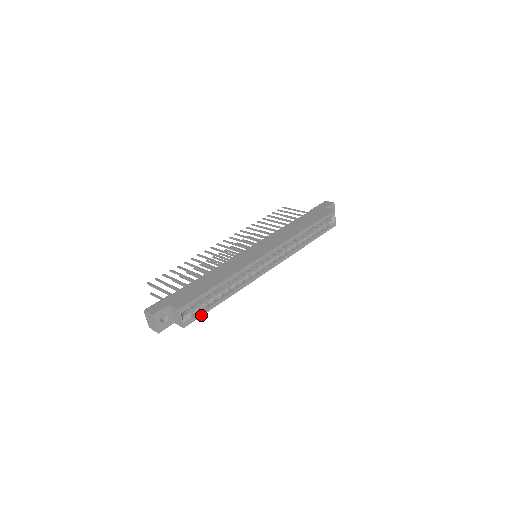
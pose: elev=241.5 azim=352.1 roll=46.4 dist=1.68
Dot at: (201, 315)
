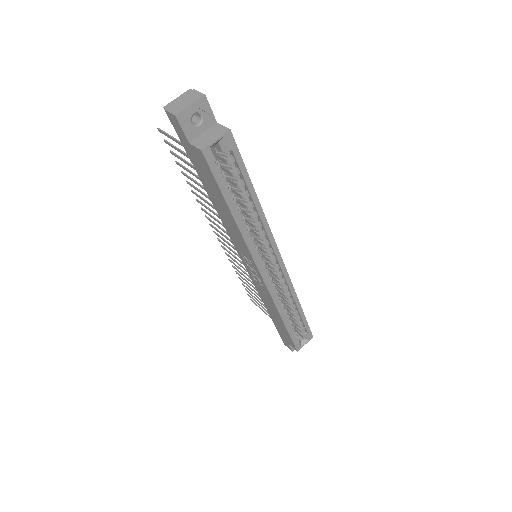
Dot at: (217, 178)
